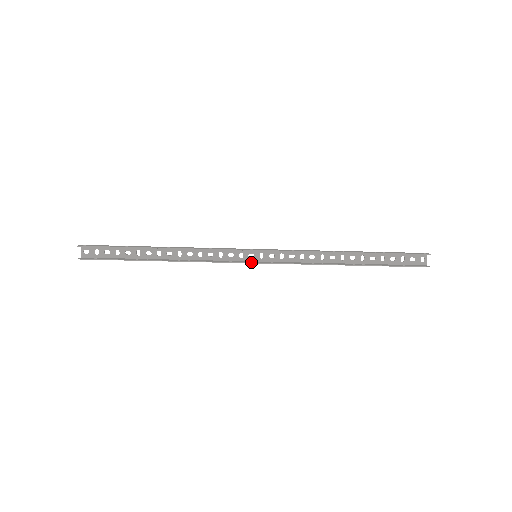
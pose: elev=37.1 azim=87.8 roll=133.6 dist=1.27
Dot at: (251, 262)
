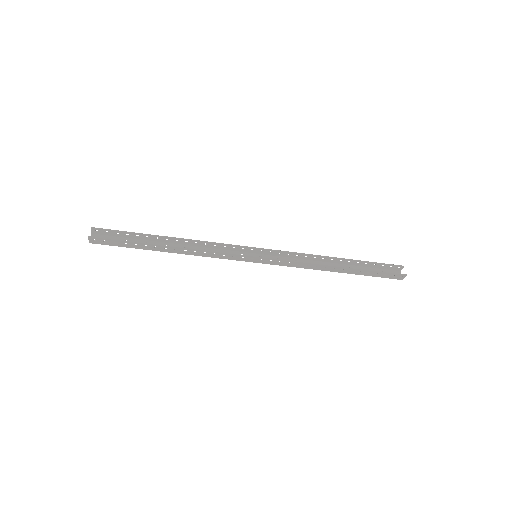
Dot at: (253, 256)
